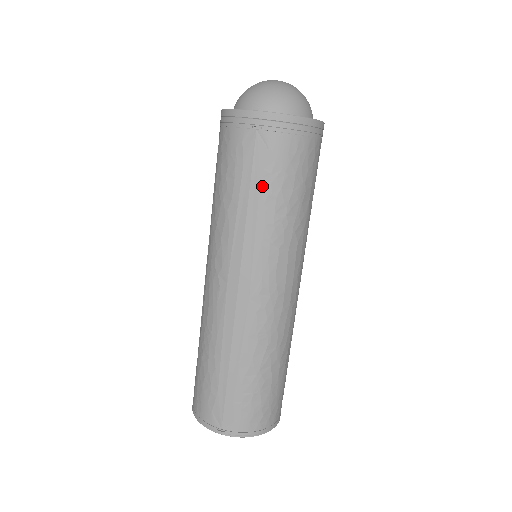
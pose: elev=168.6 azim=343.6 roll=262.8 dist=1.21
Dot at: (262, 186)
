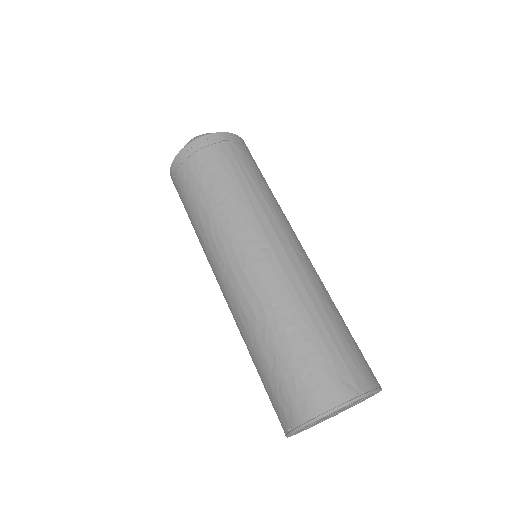
Dot at: (251, 174)
